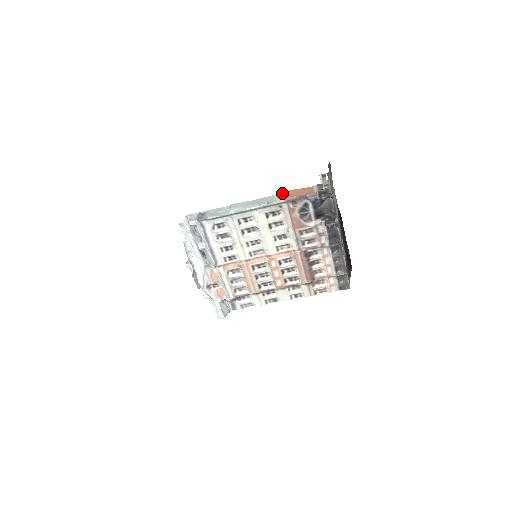
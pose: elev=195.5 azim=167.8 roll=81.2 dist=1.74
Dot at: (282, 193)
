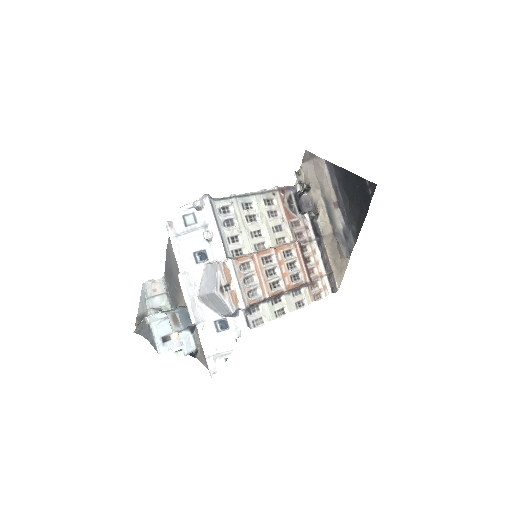
Dot at: occluded
